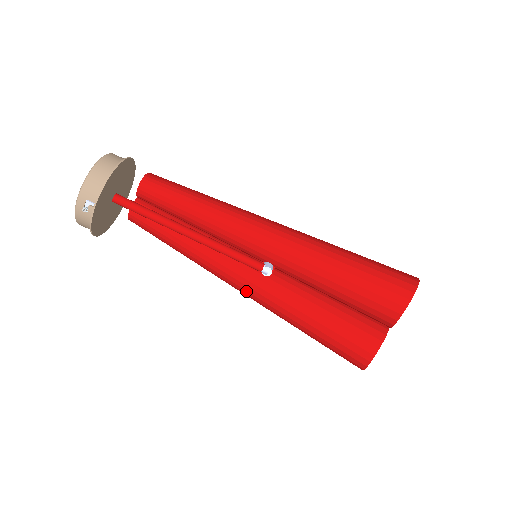
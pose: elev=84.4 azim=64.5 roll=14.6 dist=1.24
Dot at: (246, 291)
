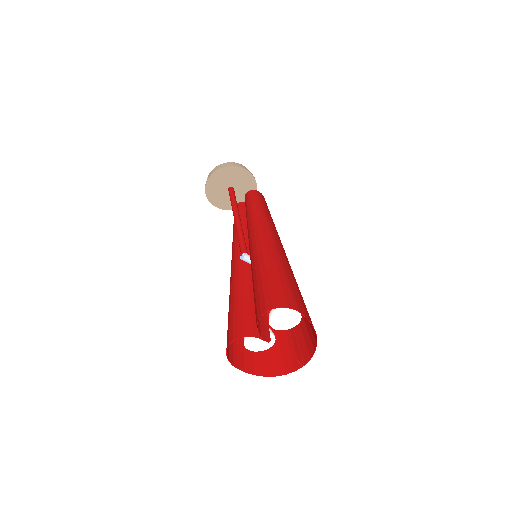
Dot at: (231, 267)
